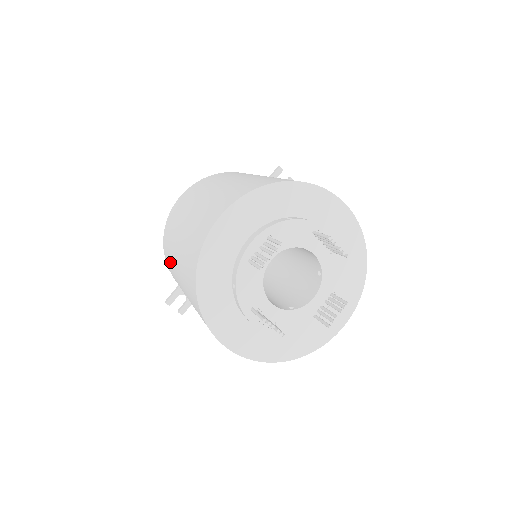
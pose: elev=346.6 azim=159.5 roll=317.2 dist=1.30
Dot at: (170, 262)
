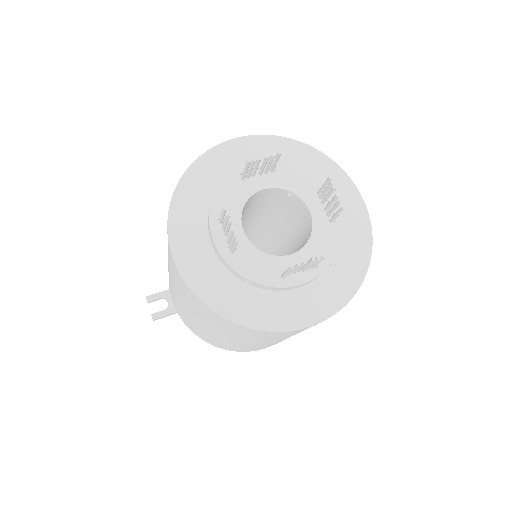
Dot at: occluded
